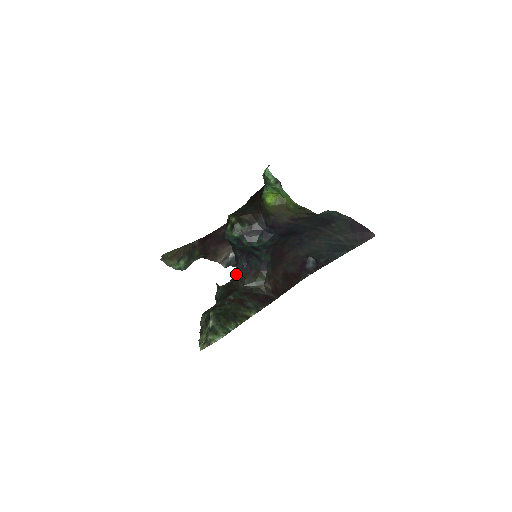
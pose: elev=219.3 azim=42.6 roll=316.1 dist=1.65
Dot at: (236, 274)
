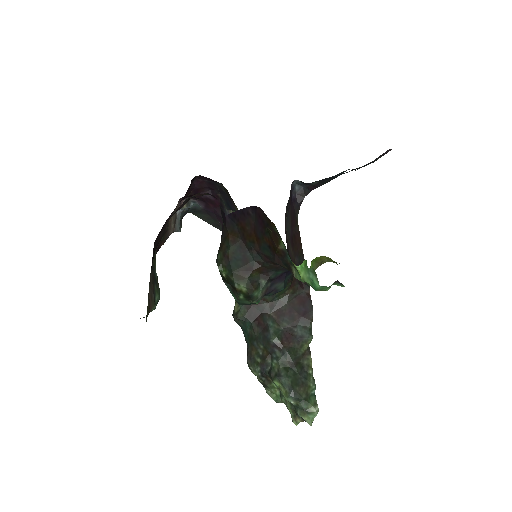
Dot at: occluded
